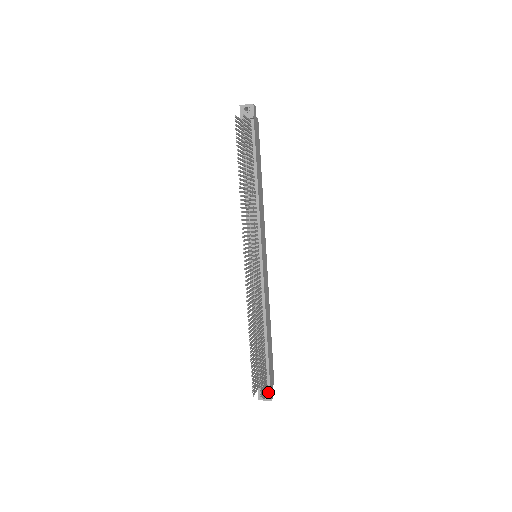
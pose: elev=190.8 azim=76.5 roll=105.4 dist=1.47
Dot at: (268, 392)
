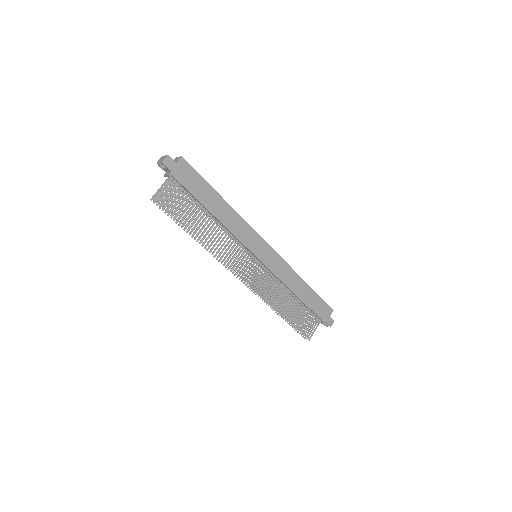
Dot at: (325, 323)
